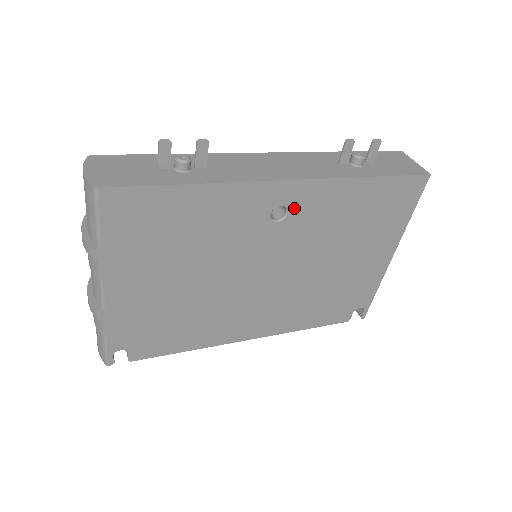
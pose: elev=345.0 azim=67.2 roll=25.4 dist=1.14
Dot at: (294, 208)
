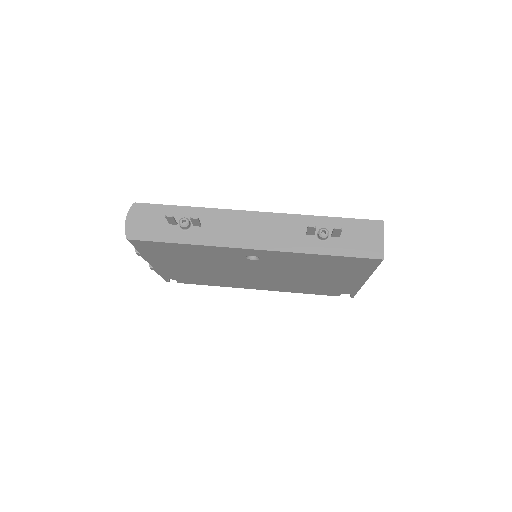
Dot at: (263, 257)
